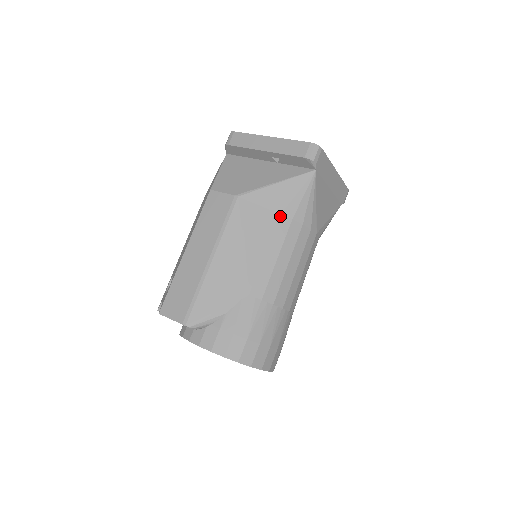
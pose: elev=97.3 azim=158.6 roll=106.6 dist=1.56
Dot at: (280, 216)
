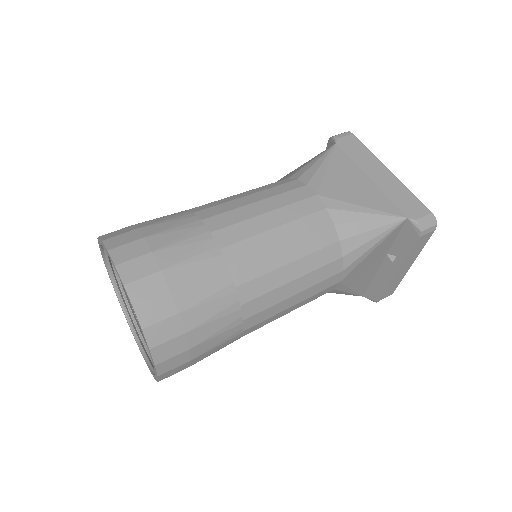
Dot at: occluded
